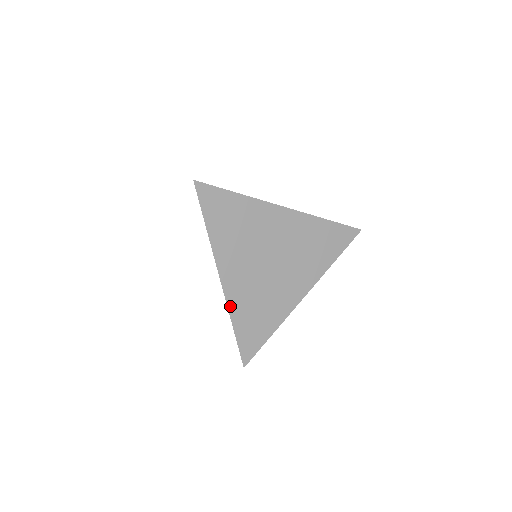
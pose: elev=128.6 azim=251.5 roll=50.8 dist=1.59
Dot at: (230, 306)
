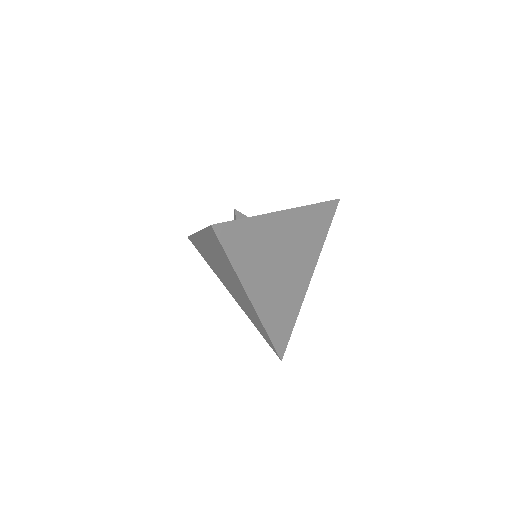
Dot at: (263, 320)
